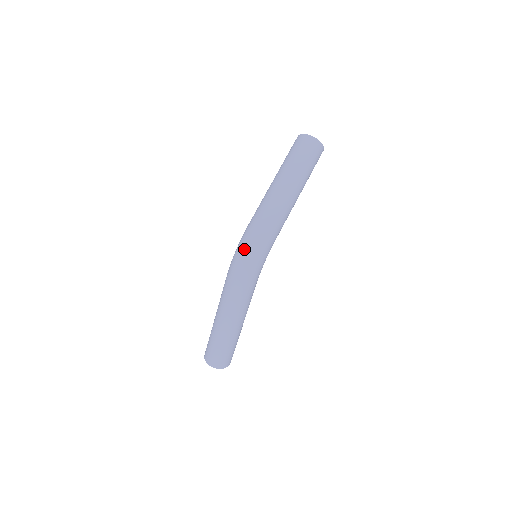
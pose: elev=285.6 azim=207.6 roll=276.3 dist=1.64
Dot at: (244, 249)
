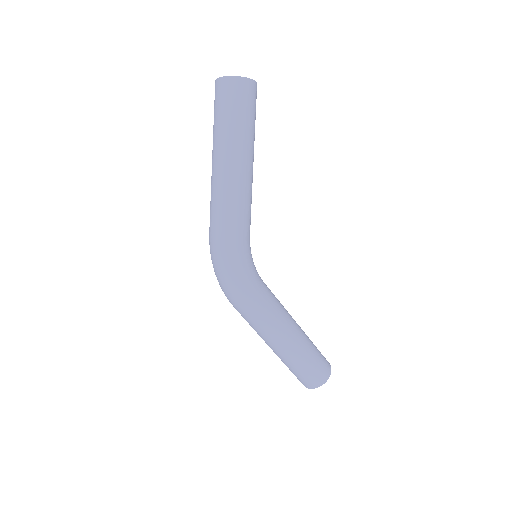
Dot at: (213, 266)
